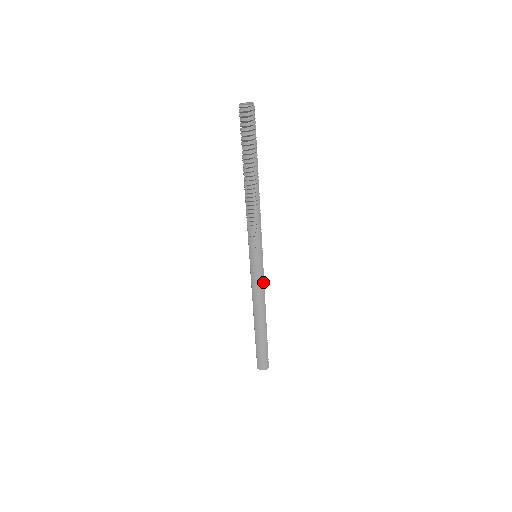
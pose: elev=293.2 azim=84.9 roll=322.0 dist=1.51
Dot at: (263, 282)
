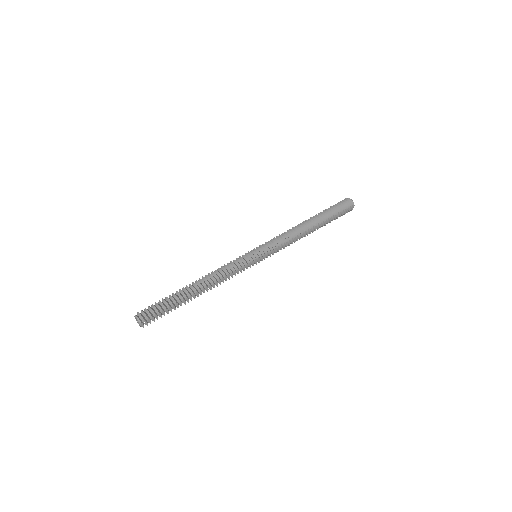
Dot at: (238, 267)
